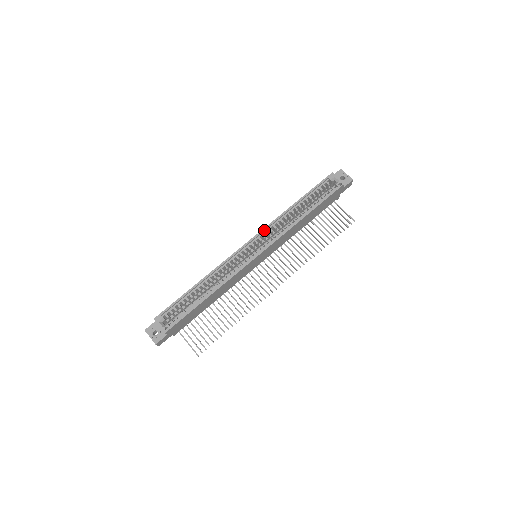
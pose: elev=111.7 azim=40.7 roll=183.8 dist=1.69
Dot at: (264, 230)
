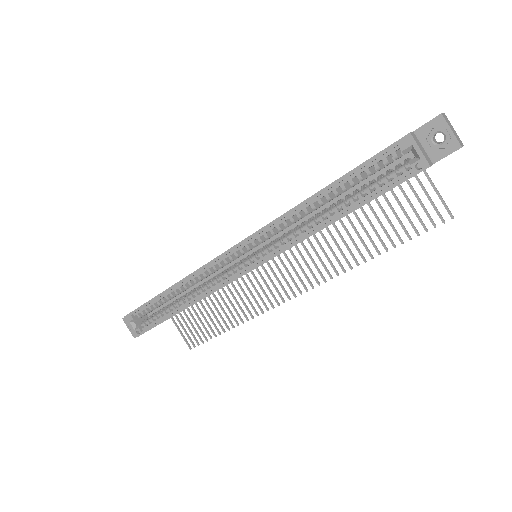
Dot at: (260, 232)
